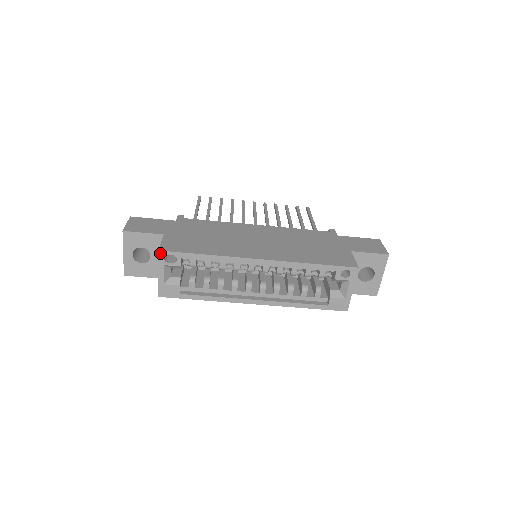
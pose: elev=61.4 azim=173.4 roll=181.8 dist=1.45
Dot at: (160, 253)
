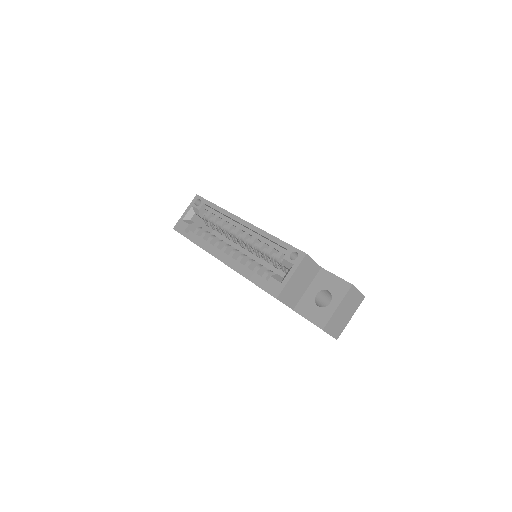
Dot at: (196, 197)
